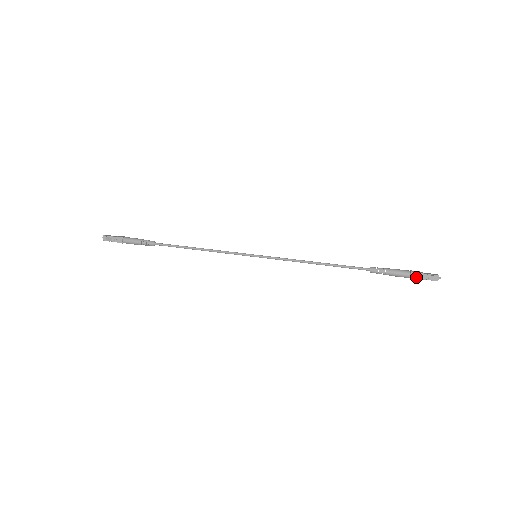
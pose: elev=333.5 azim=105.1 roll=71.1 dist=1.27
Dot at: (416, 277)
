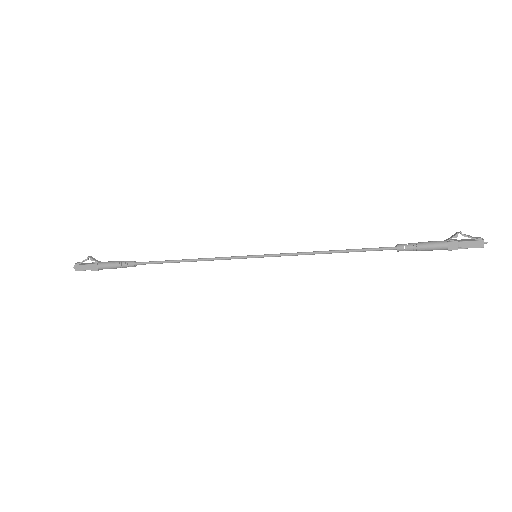
Dot at: (454, 235)
